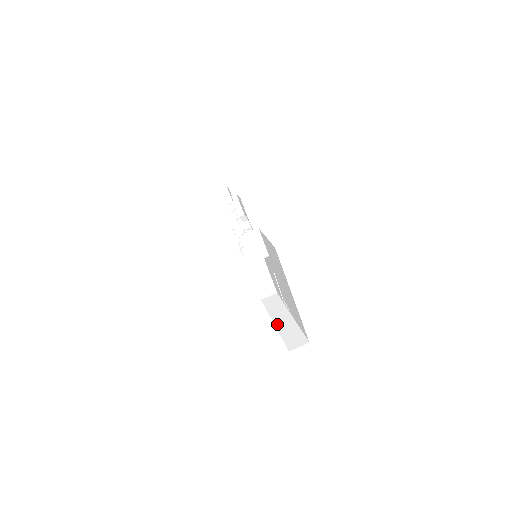
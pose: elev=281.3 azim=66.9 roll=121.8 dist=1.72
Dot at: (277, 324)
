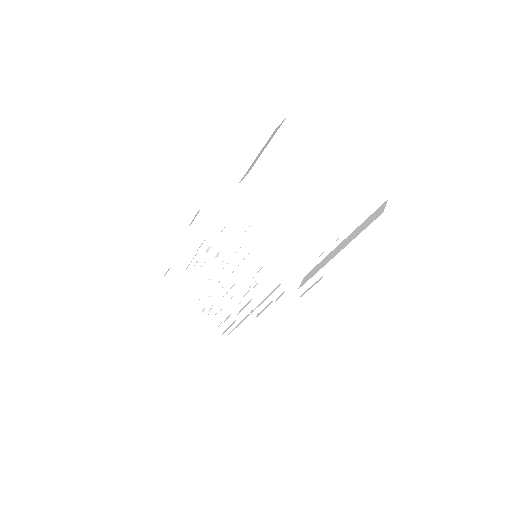
Dot at: (341, 249)
